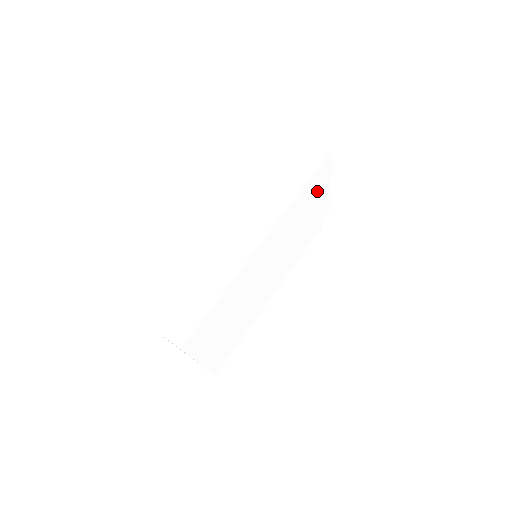
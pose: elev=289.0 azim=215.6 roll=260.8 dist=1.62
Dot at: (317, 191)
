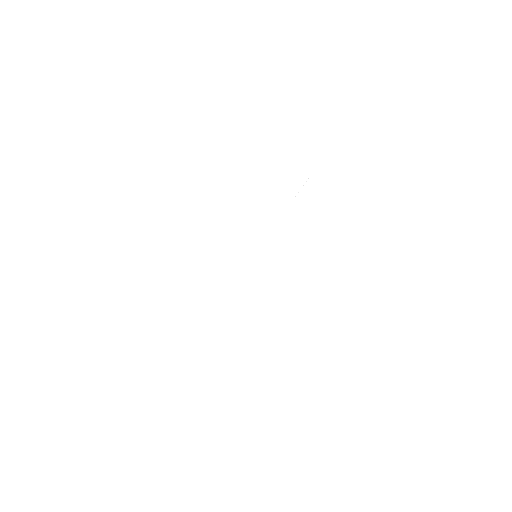
Dot at: occluded
